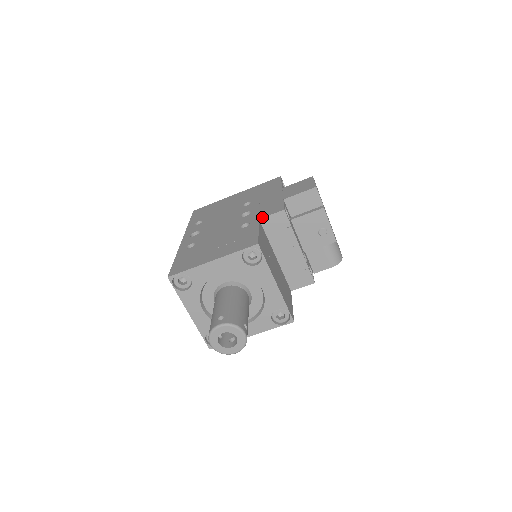
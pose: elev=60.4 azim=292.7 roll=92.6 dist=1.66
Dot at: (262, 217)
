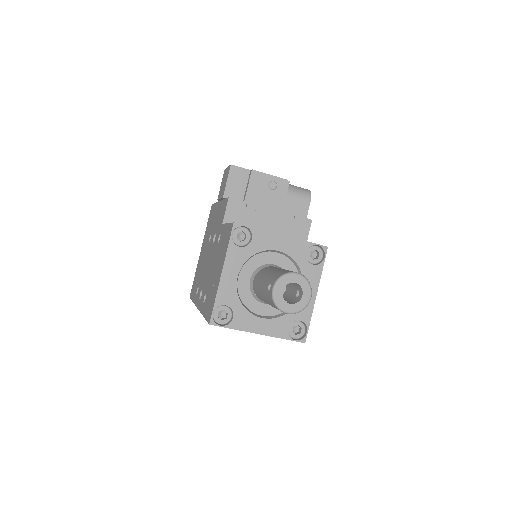
Dot at: (222, 220)
